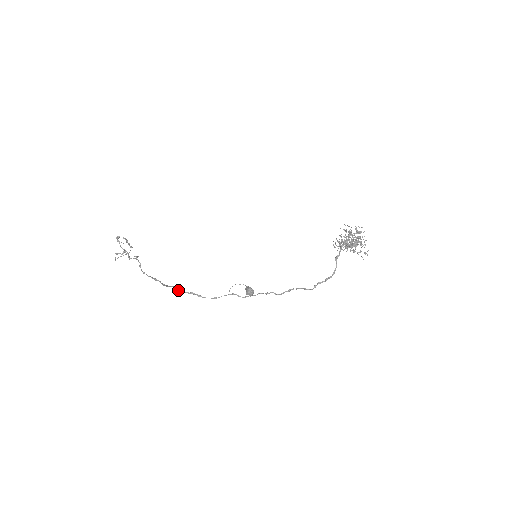
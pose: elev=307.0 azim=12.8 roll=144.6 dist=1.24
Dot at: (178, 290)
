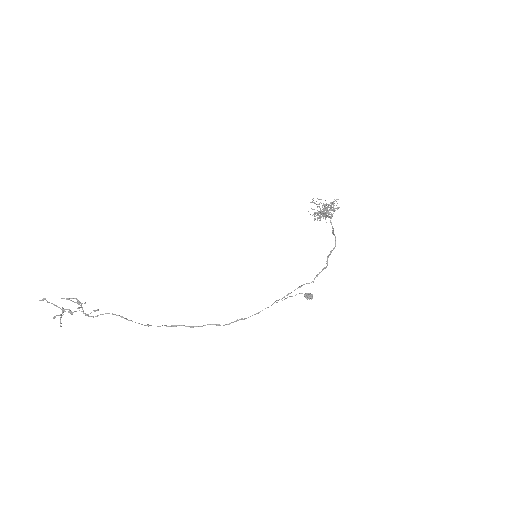
Dot at: occluded
